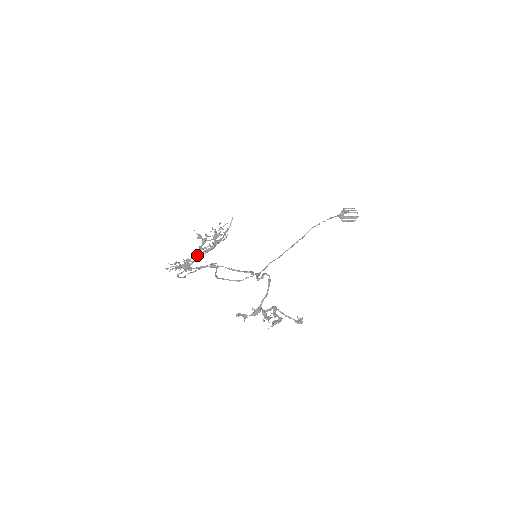
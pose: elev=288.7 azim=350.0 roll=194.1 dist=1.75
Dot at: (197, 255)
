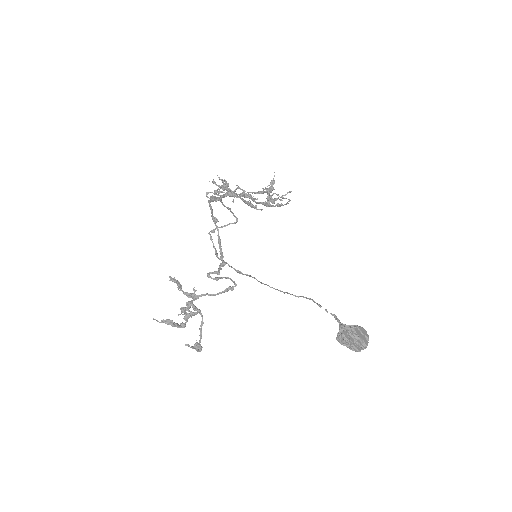
Dot at: (240, 195)
